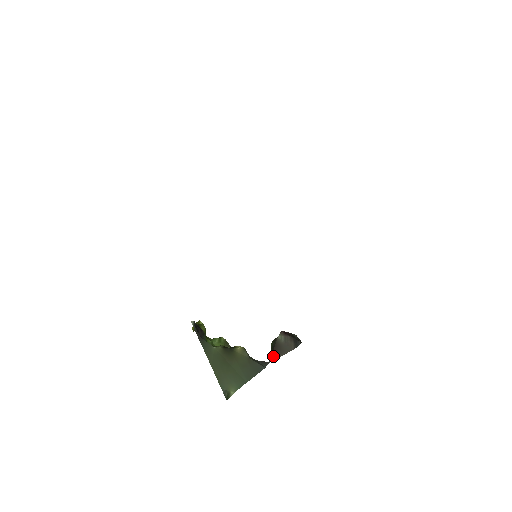
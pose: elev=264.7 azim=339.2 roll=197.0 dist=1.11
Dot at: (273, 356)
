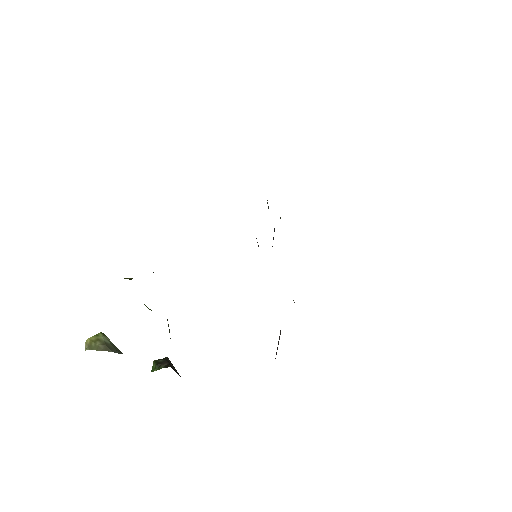
Dot at: (170, 365)
